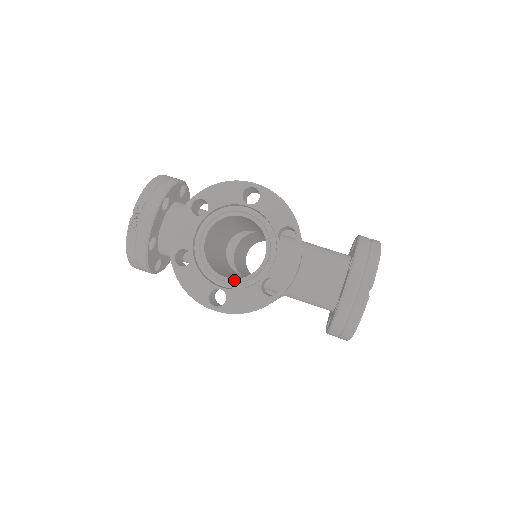
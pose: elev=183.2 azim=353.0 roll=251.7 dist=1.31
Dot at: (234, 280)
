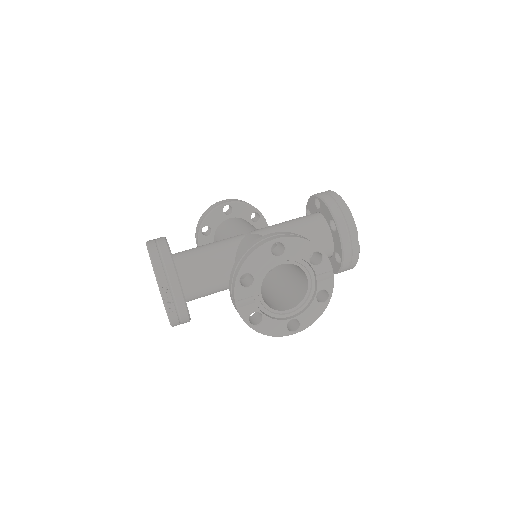
Dot at: (296, 307)
